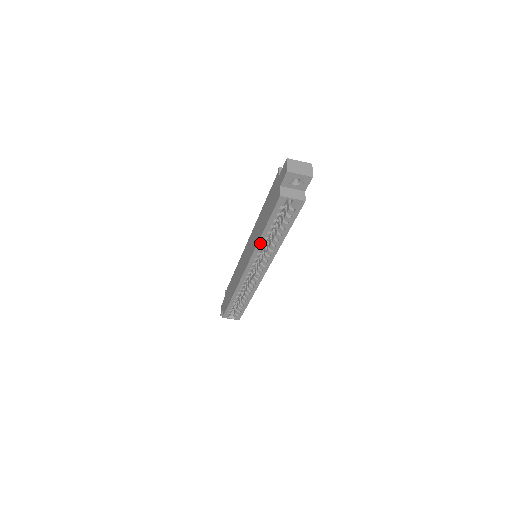
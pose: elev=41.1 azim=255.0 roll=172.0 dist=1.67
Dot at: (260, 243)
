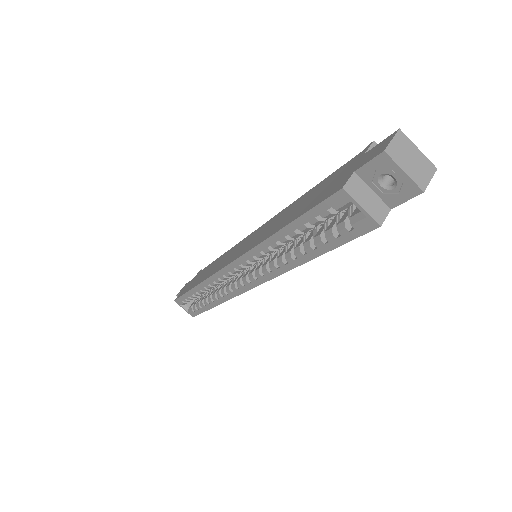
Dot at: (266, 244)
